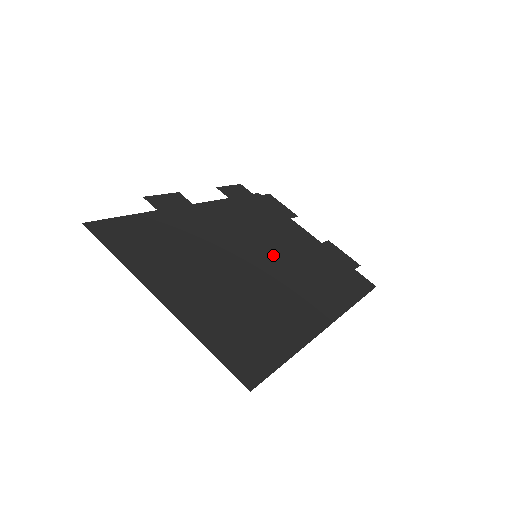
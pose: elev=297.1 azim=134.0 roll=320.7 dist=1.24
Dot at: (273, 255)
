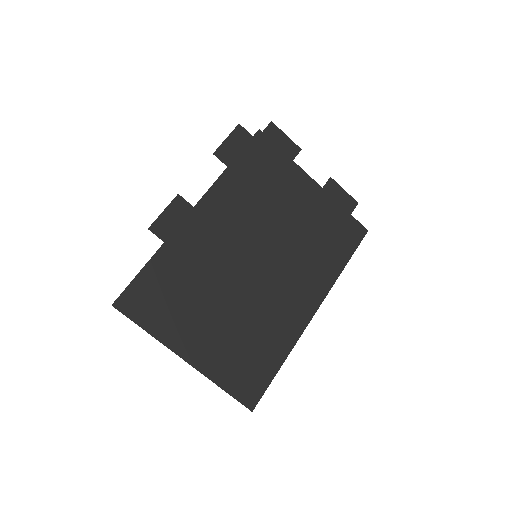
Dot at: (272, 244)
